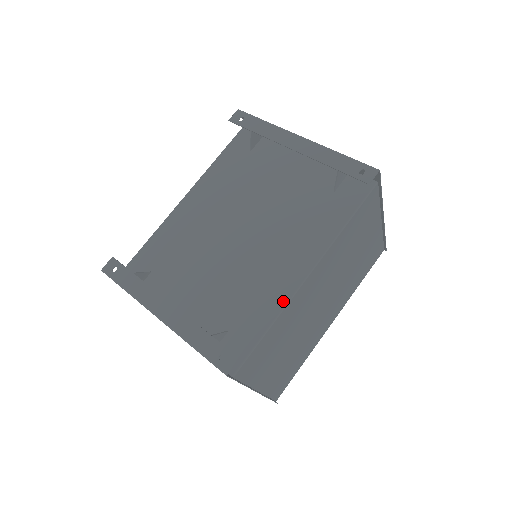
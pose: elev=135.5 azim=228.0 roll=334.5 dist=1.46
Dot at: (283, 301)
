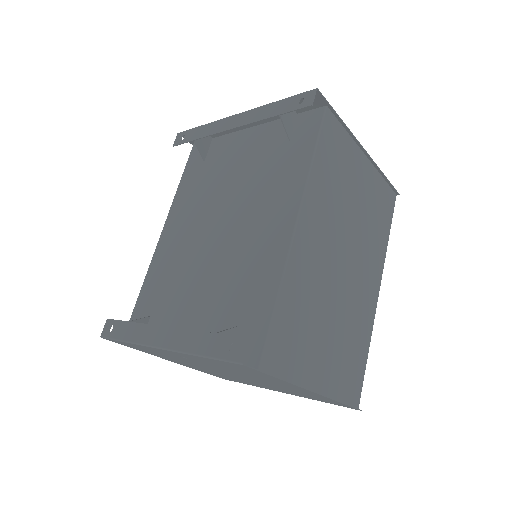
Dot at: (281, 263)
